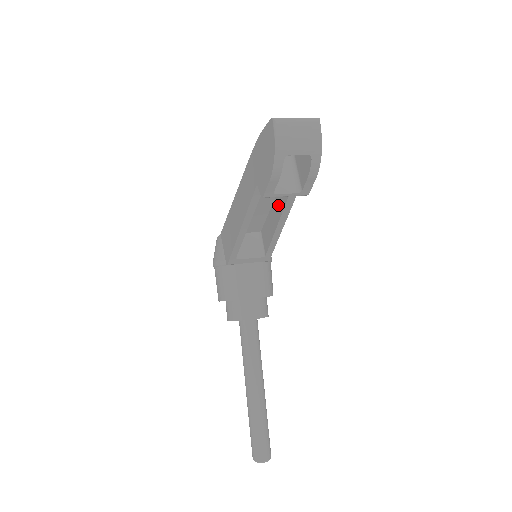
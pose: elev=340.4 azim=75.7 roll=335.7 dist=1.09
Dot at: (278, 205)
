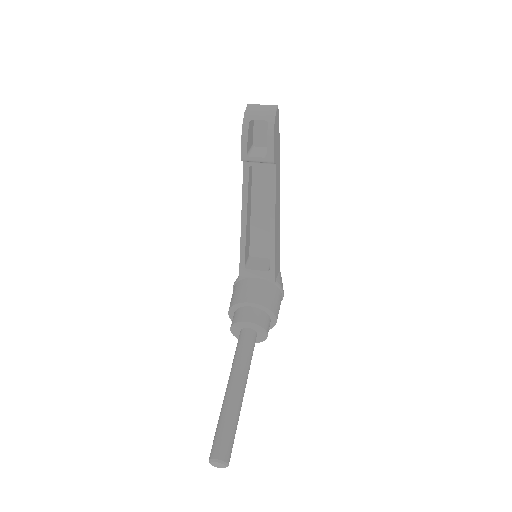
Dot at: occluded
